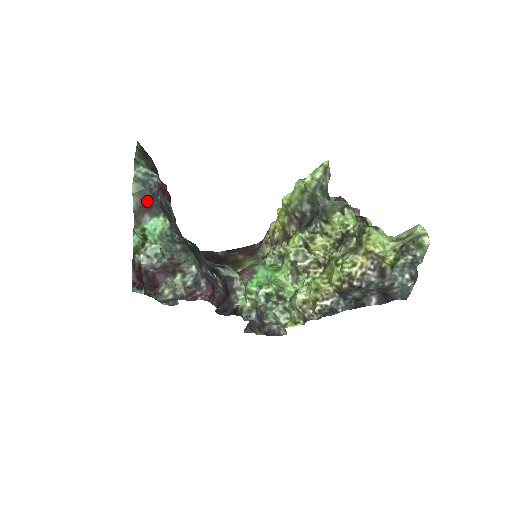
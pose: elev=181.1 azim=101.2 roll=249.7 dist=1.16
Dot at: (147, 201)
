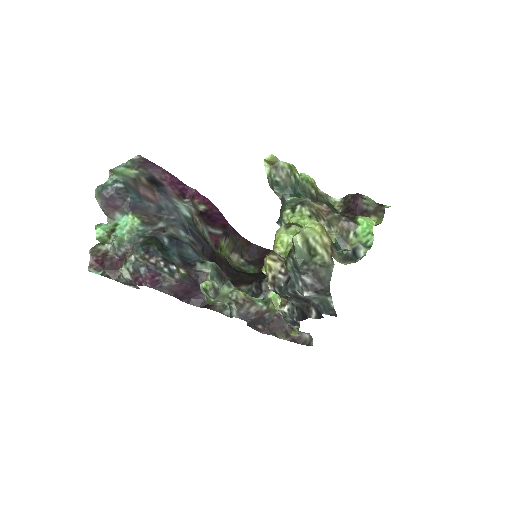
Dot at: (109, 202)
